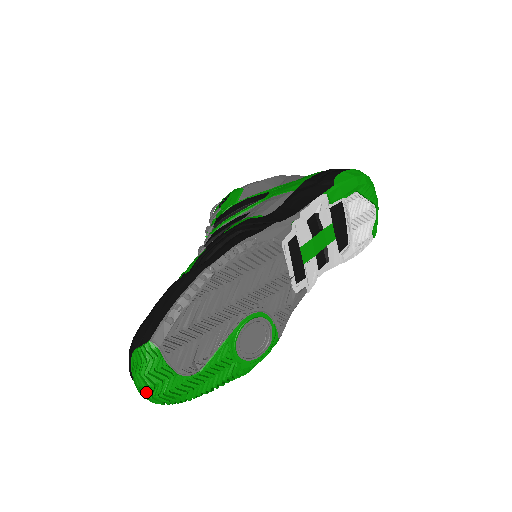
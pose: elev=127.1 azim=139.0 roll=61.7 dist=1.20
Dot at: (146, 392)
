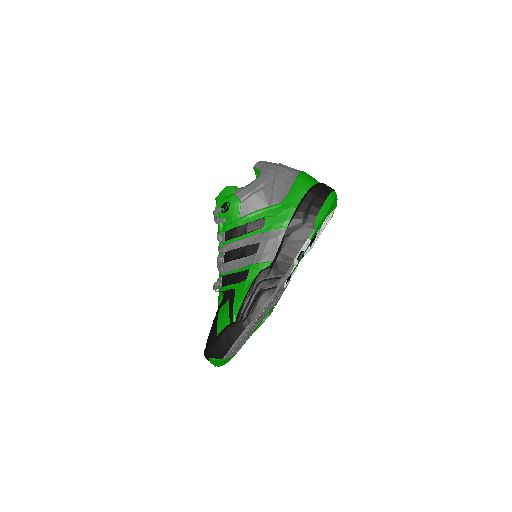
Dot at: occluded
